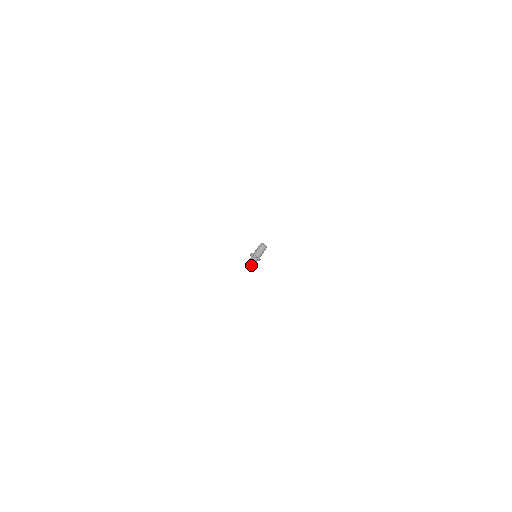
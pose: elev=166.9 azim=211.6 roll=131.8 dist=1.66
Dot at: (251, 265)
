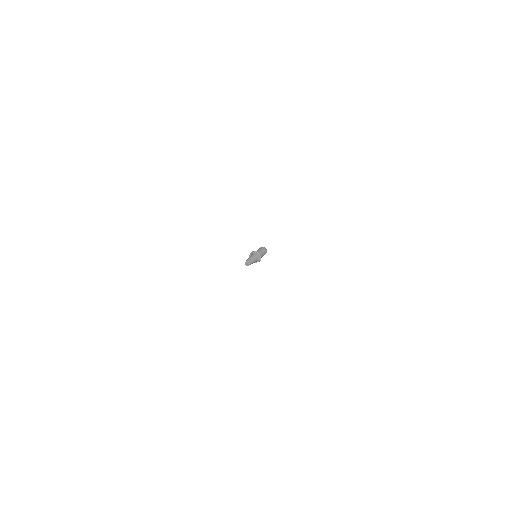
Dot at: (252, 260)
